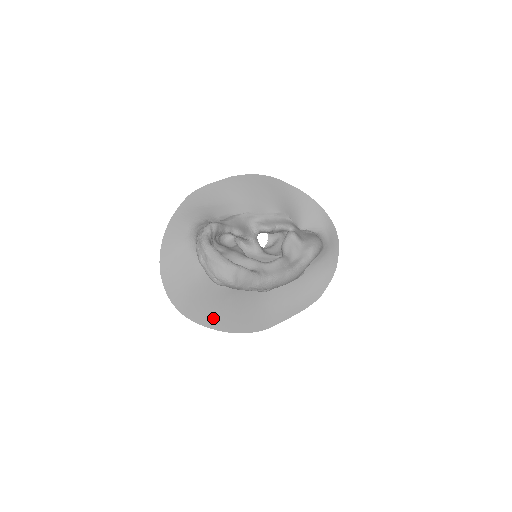
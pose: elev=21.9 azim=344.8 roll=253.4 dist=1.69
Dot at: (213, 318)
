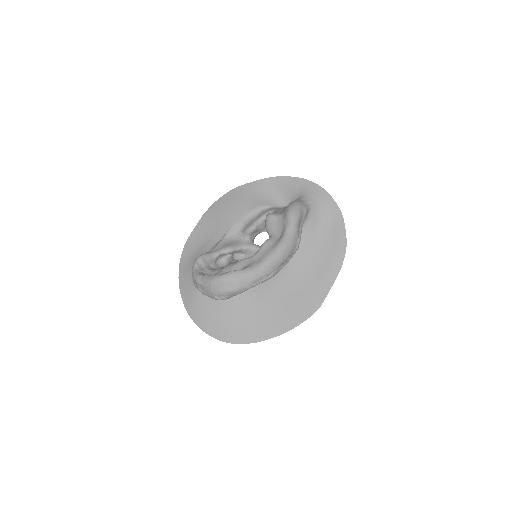
Dot at: (262, 330)
